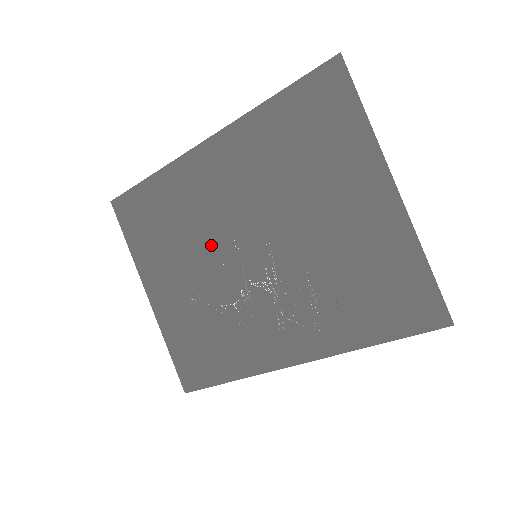
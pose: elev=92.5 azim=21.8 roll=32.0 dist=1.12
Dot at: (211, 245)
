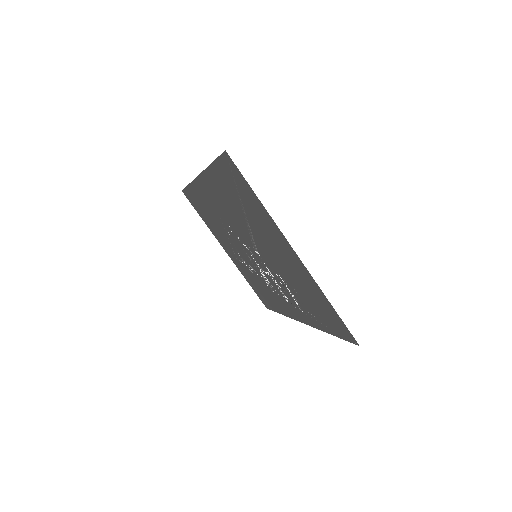
Dot at: (234, 239)
